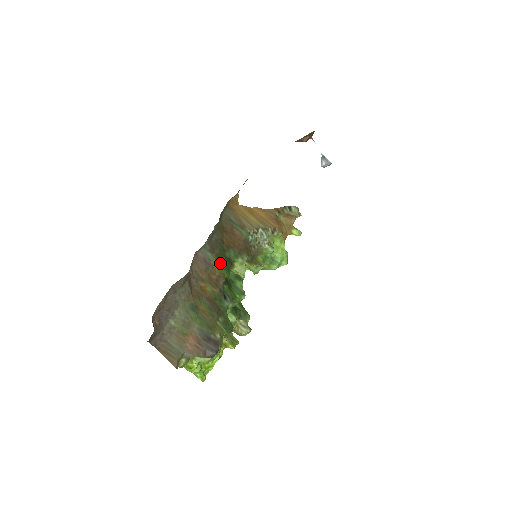
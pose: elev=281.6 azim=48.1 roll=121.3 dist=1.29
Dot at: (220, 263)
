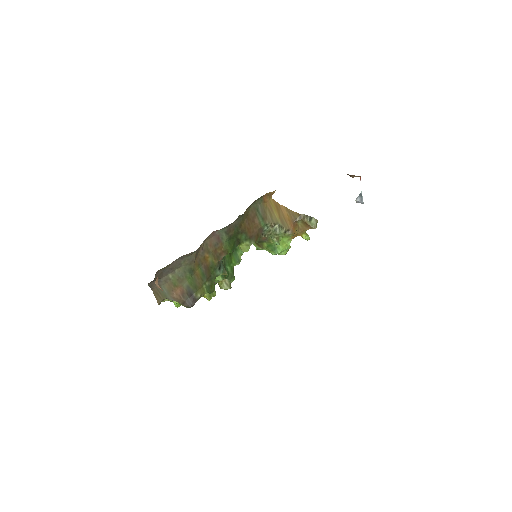
Dot at: (230, 242)
